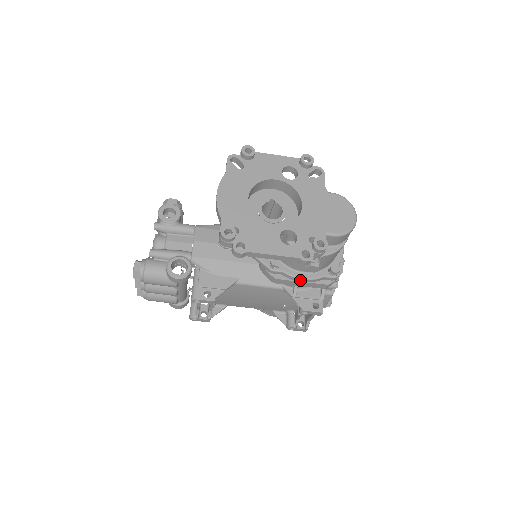
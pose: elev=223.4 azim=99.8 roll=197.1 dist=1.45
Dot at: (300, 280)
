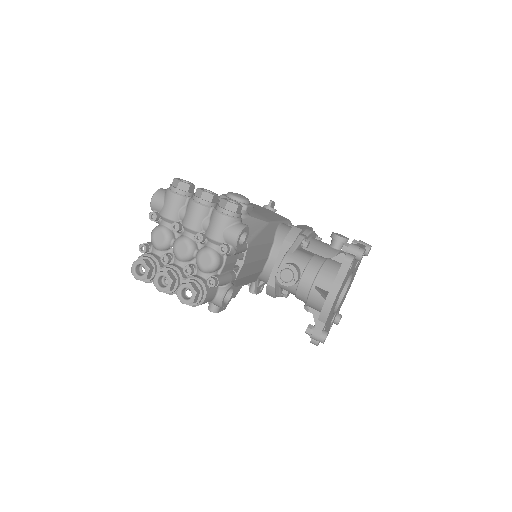
Dot at: occluded
